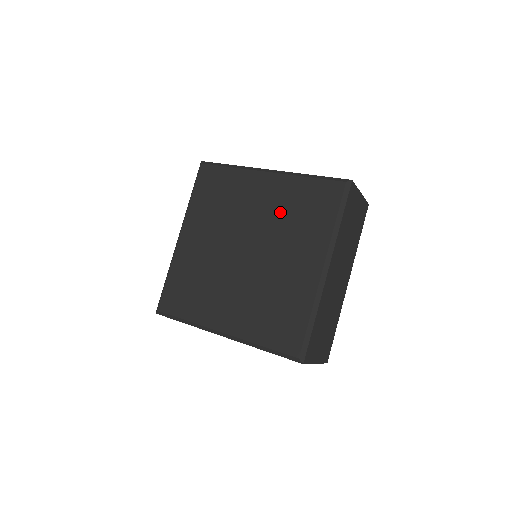
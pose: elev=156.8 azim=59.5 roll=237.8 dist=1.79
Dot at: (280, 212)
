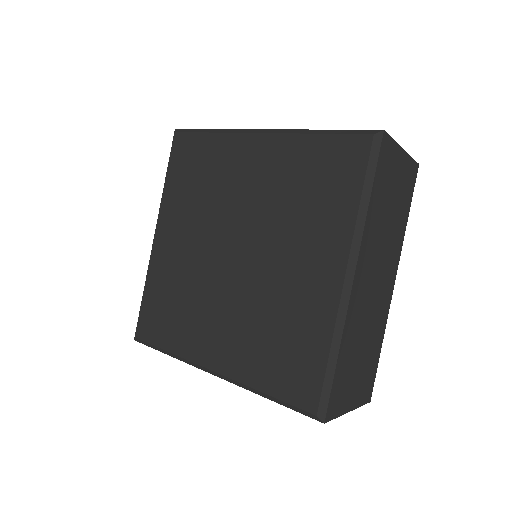
Dot at: (278, 192)
